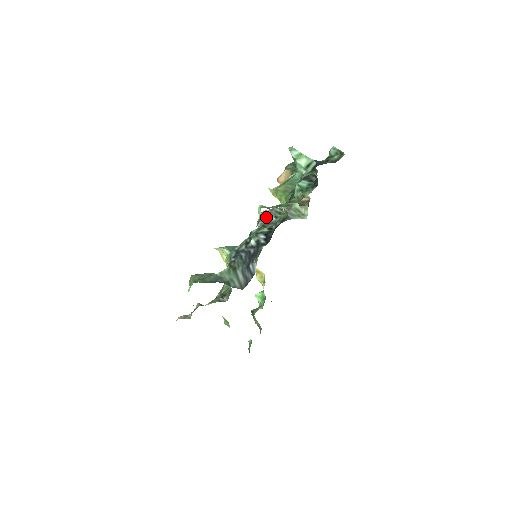
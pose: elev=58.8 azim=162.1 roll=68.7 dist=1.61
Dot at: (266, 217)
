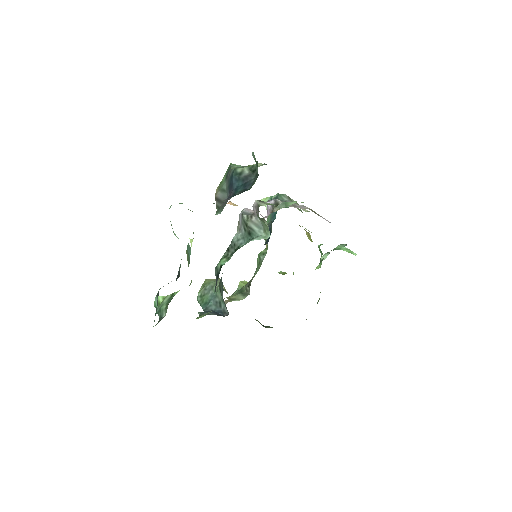
Dot at: (240, 225)
